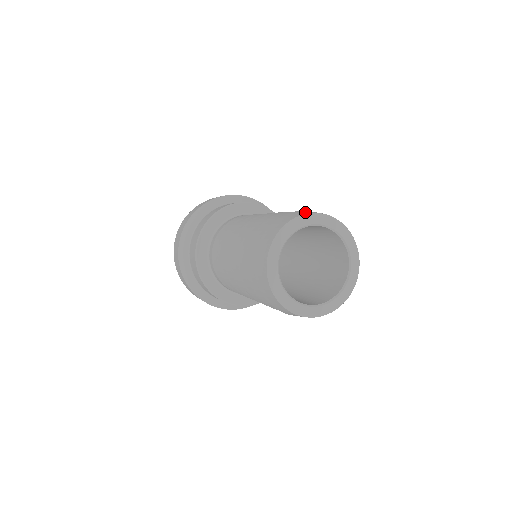
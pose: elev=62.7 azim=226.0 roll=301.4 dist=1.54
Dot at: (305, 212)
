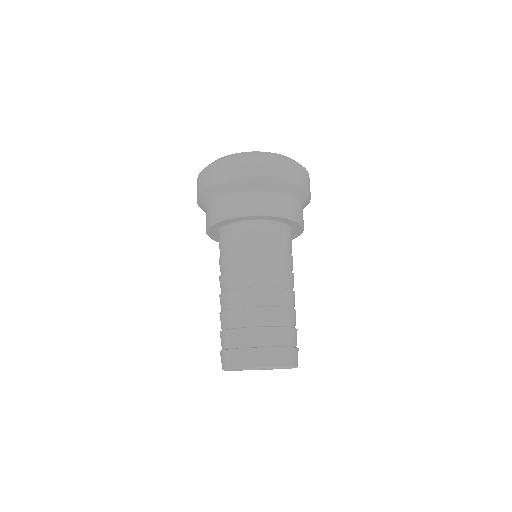
Dot at: (225, 363)
